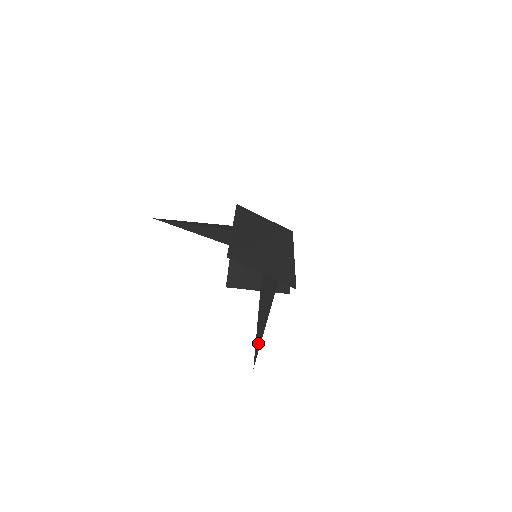
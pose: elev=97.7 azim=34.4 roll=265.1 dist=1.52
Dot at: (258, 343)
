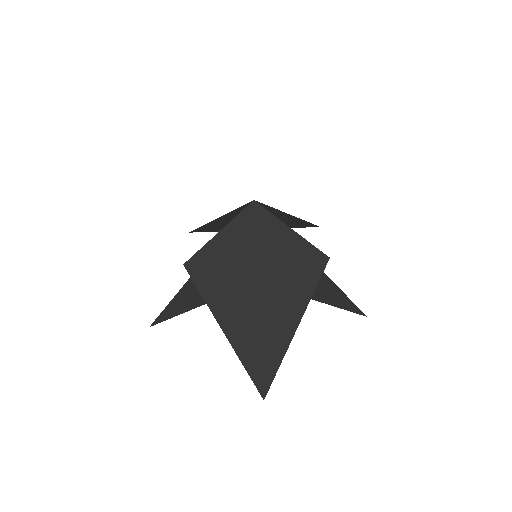
Dot at: (349, 307)
